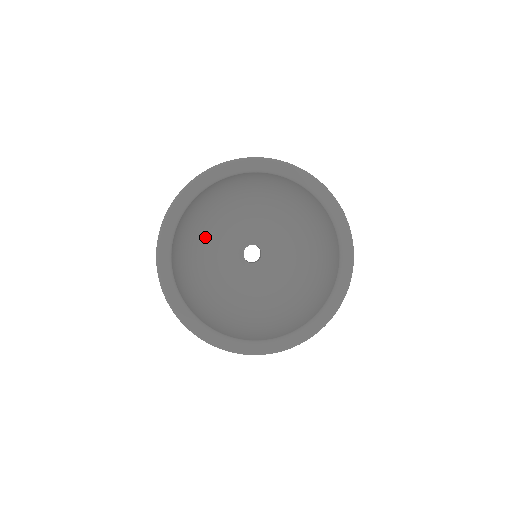
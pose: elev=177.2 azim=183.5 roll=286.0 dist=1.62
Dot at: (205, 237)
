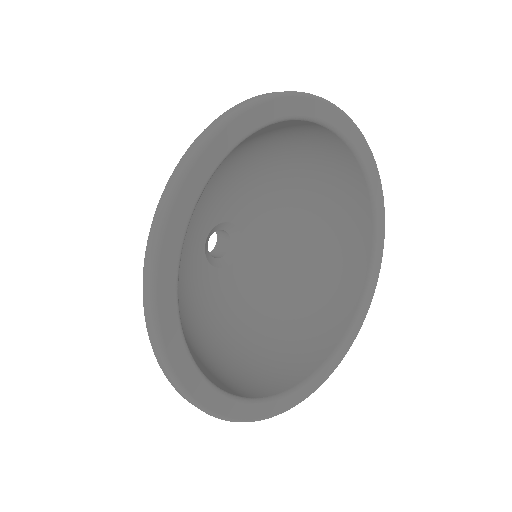
Dot at: (214, 175)
